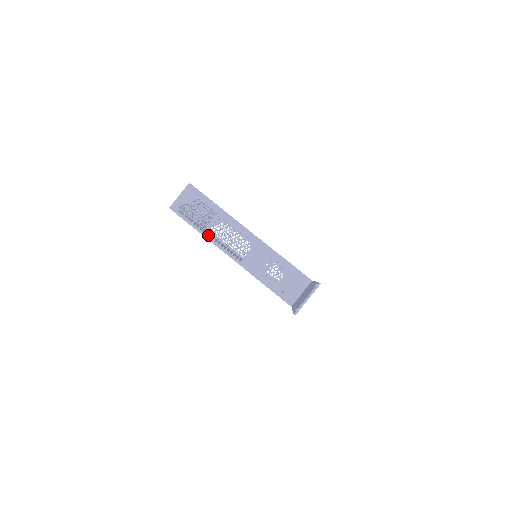
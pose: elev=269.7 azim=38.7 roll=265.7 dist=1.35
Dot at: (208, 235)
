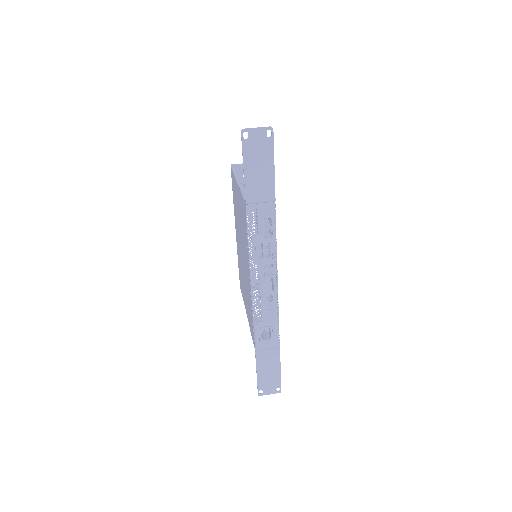
Dot at: (237, 174)
